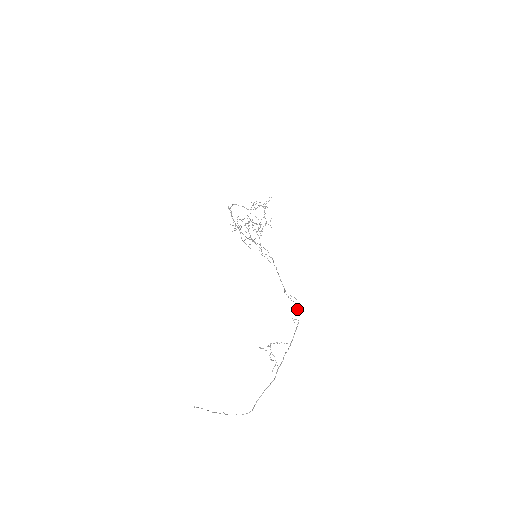
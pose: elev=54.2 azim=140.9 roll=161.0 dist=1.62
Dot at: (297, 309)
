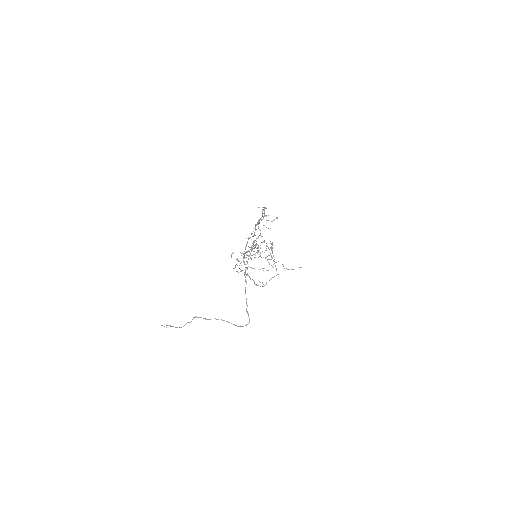
Dot at: (264, 209)
